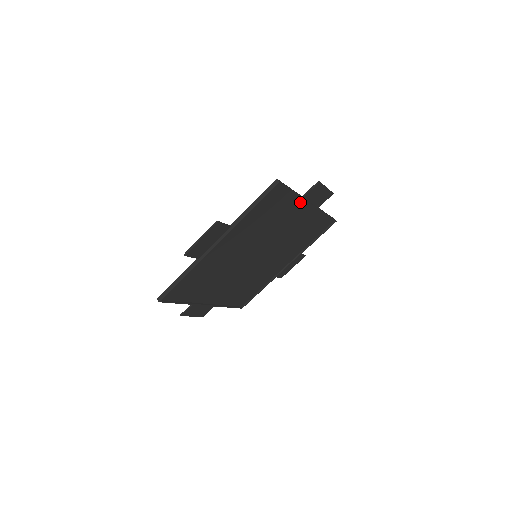
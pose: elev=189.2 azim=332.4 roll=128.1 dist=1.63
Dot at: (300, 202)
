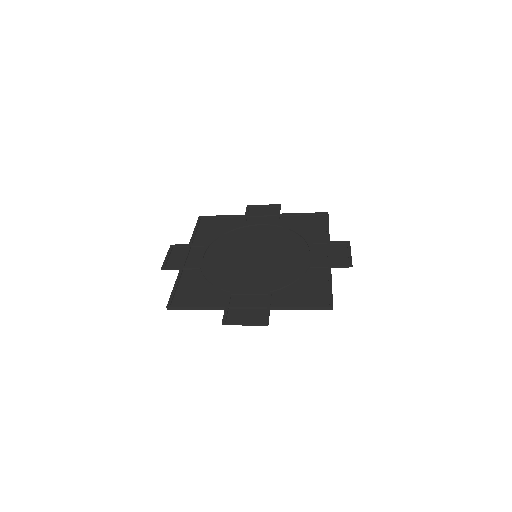
Dot at: (326, 267)
